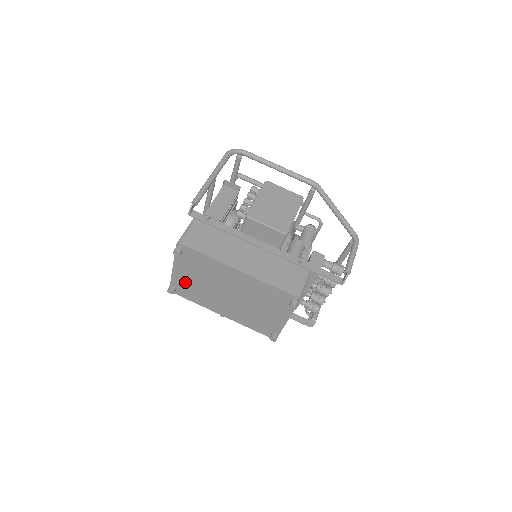
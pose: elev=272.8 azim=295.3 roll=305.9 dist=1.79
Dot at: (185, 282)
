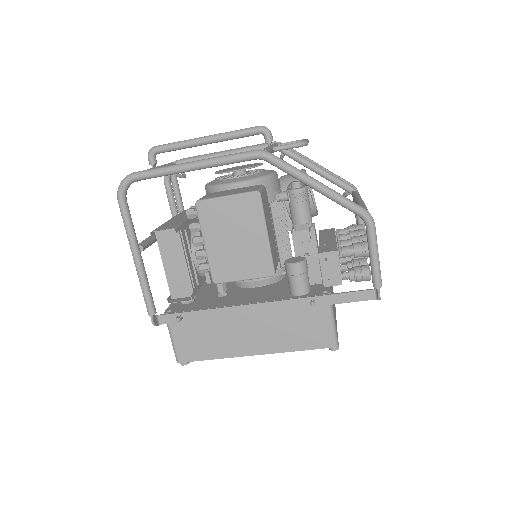
Dot at: occluded
